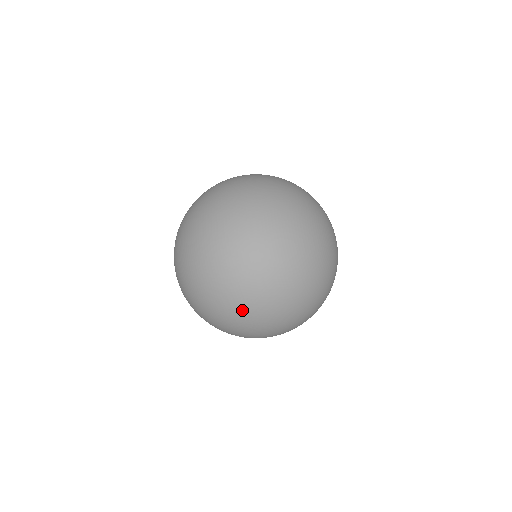
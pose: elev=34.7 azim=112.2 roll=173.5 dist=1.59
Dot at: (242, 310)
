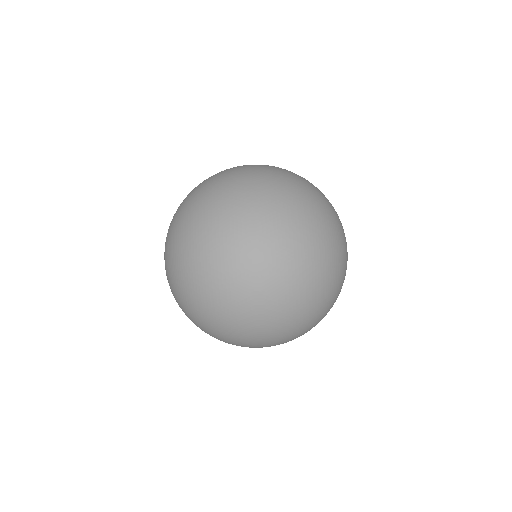
Dot at: (256, 278)
